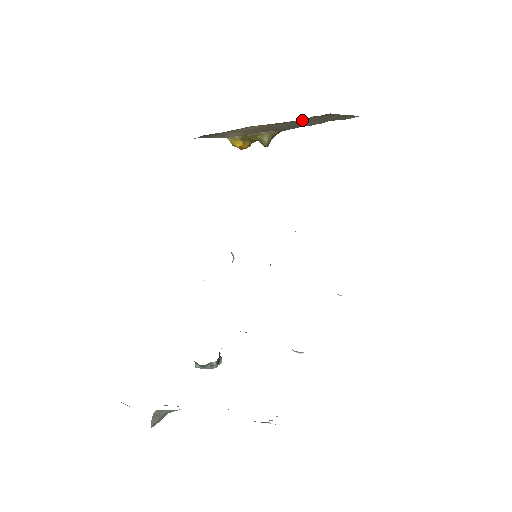
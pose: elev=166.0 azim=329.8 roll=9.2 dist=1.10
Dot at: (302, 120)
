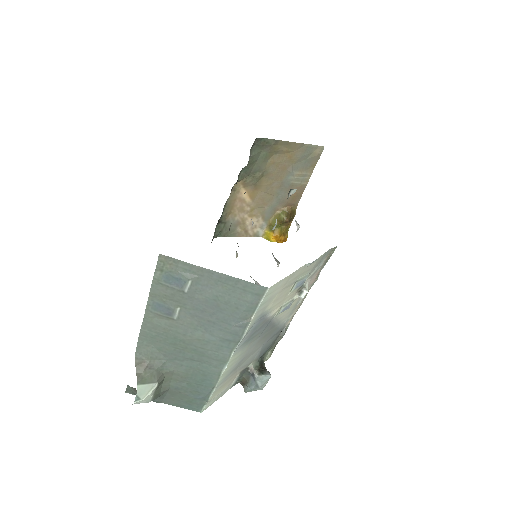
Dot at: (274, 169)
